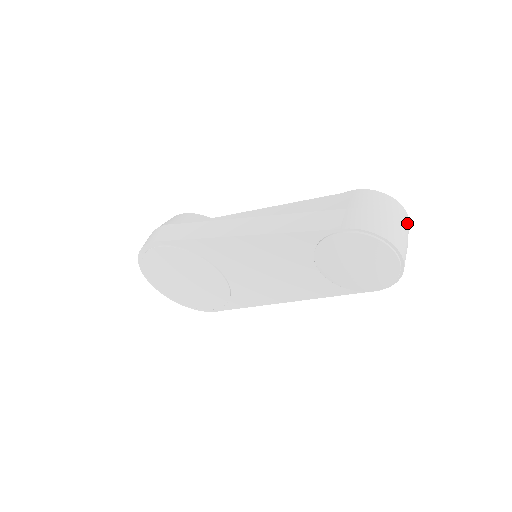
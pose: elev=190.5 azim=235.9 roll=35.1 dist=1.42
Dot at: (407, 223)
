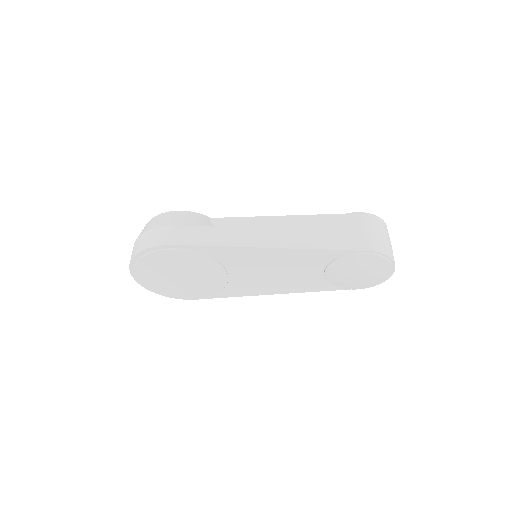
Dot at: occluded
